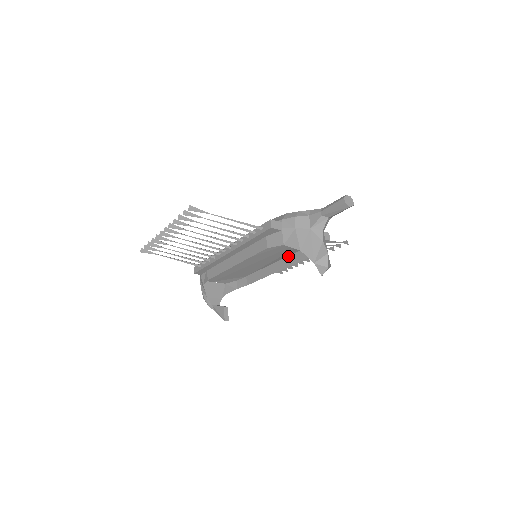
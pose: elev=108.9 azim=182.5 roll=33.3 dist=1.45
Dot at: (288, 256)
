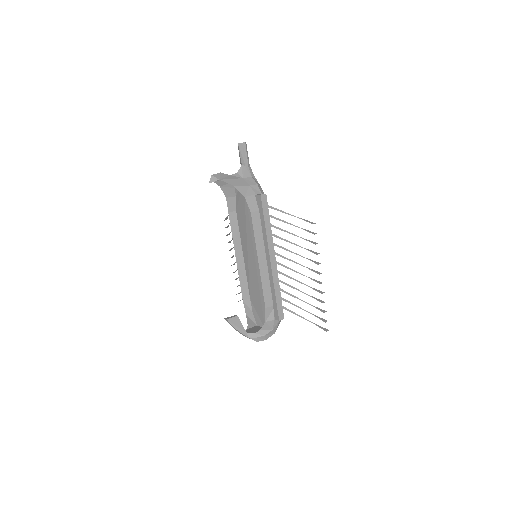
Dot at: (262, 240)
